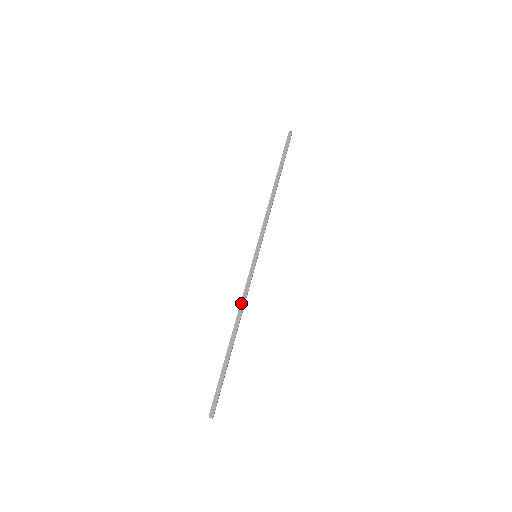
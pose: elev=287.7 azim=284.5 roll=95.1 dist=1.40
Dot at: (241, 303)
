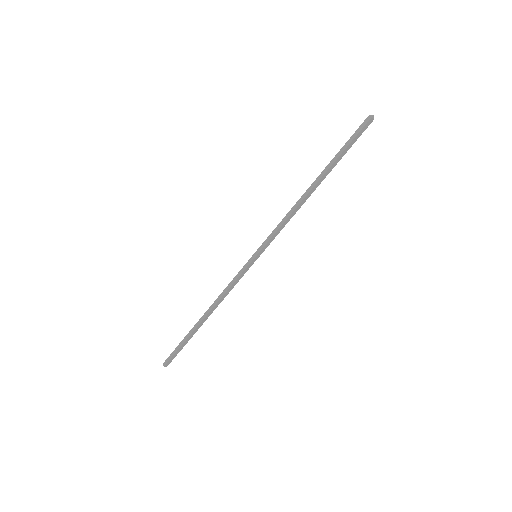
Dot at: (222, 293)
